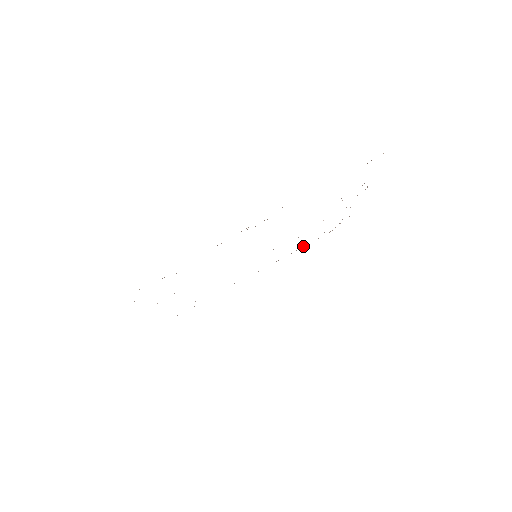
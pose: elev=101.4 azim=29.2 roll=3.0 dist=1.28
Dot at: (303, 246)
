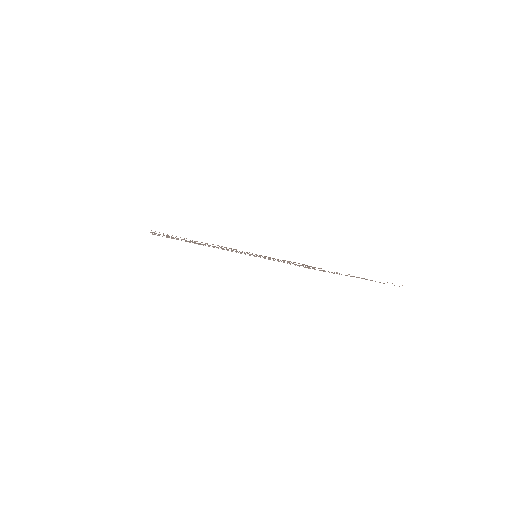
Dot at: occluded
